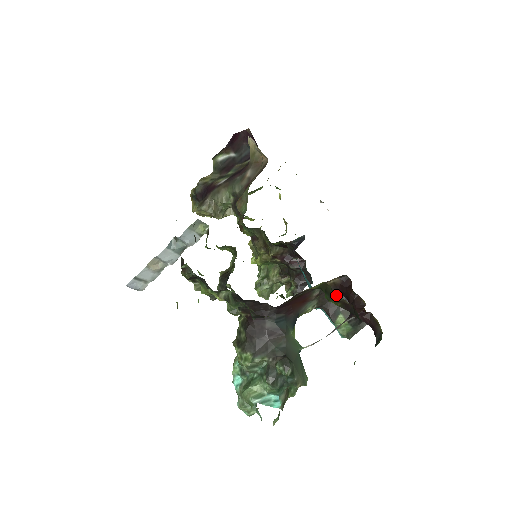
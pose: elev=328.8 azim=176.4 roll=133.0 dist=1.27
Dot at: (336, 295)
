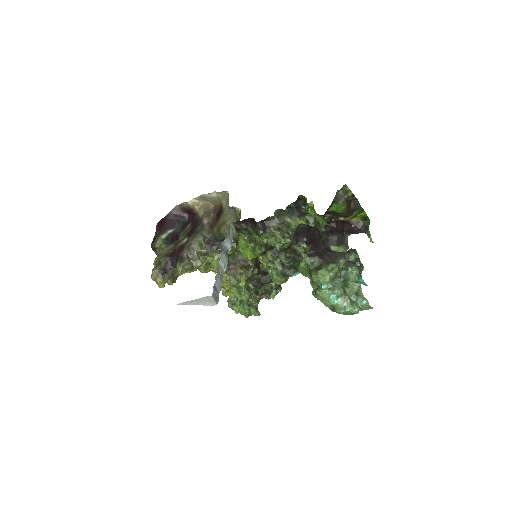
Dot at: (348, 192)
